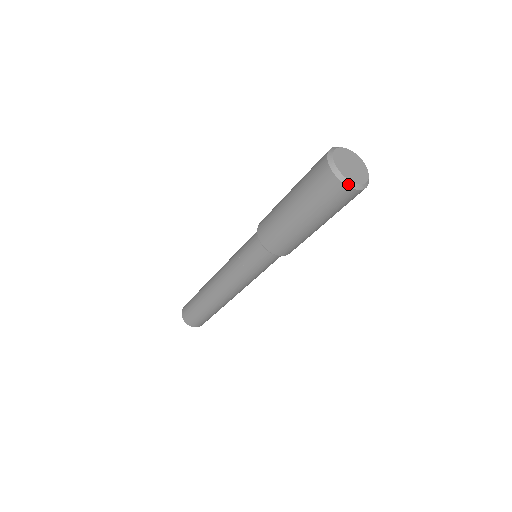
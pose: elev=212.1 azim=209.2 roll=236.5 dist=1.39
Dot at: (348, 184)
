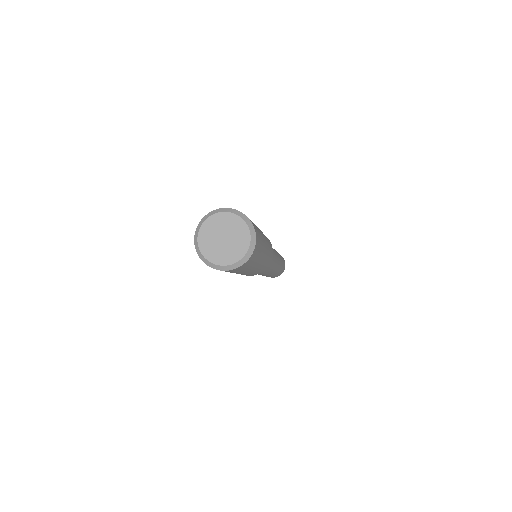
Dot at: (233, 268)
